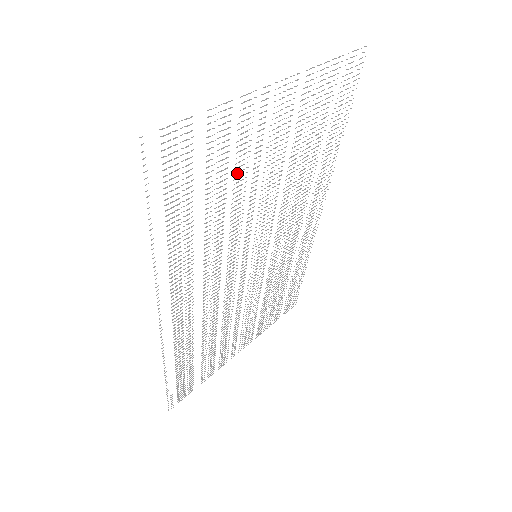
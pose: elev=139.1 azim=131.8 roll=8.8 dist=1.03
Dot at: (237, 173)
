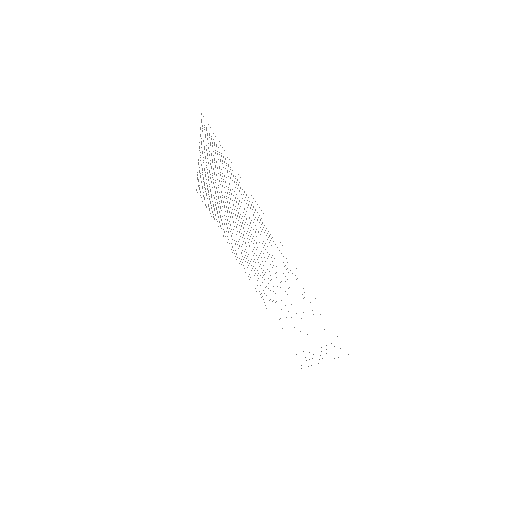
Dot at: occluded
